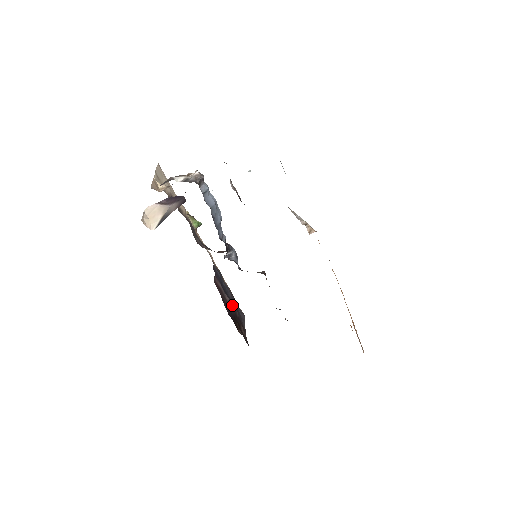
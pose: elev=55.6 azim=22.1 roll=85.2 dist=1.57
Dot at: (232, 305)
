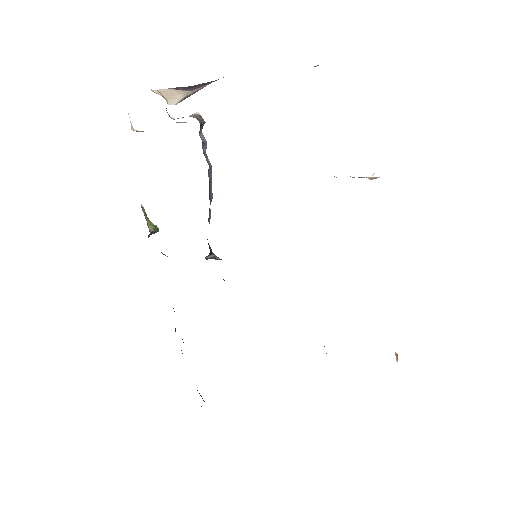
Dot at: occluded
